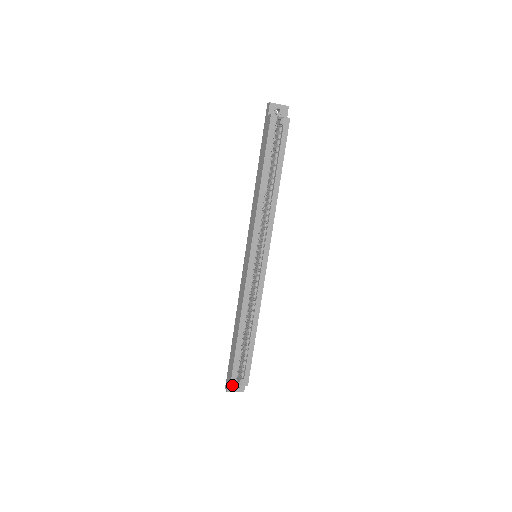
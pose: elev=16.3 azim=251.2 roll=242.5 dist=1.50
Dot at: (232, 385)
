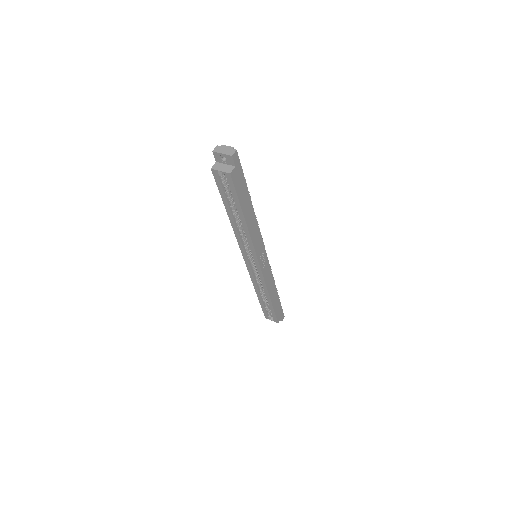
Dot at: (266, 318)
